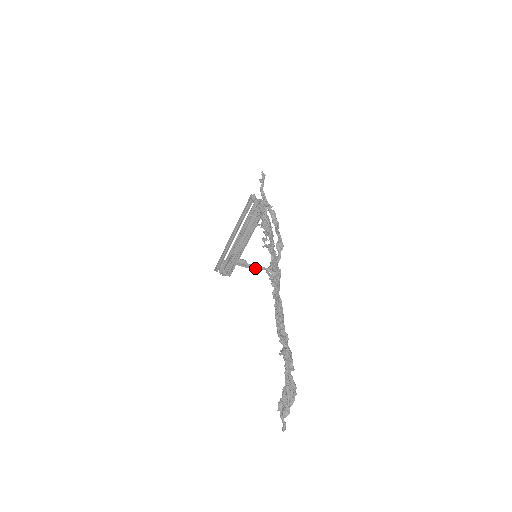
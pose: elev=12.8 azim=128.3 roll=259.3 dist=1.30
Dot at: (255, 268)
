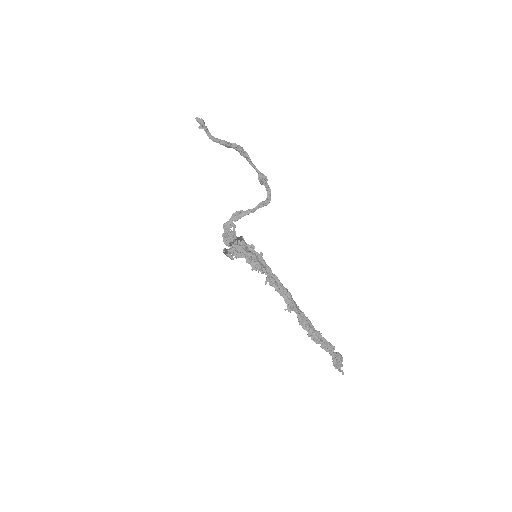
Dot at: (252, 212)
